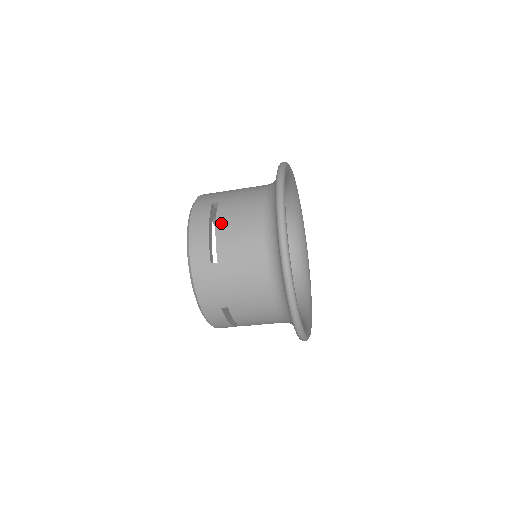
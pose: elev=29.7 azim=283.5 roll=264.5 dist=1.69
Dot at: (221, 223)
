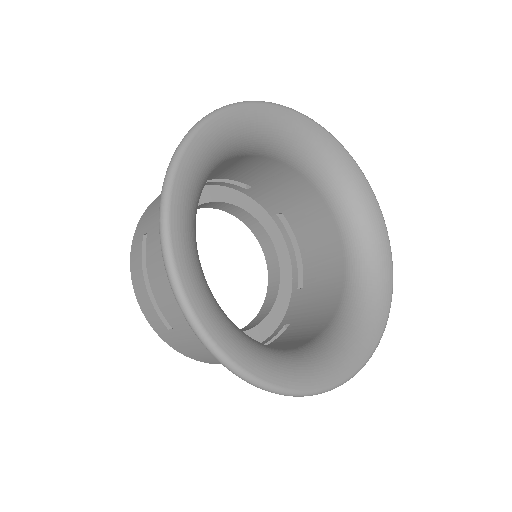
Dot at: (151, 275)
